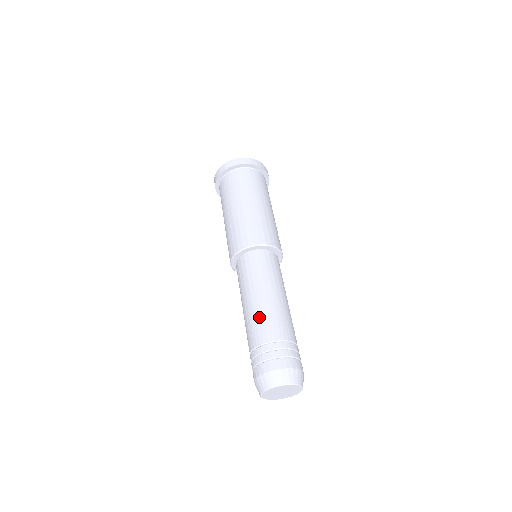
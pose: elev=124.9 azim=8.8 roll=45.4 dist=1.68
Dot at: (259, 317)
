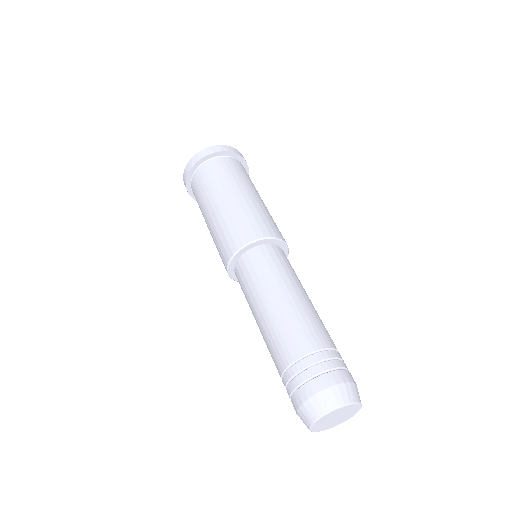
Dot at: (271, 336)
